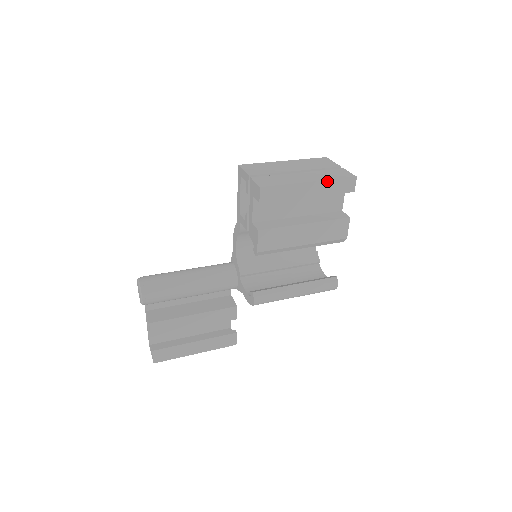
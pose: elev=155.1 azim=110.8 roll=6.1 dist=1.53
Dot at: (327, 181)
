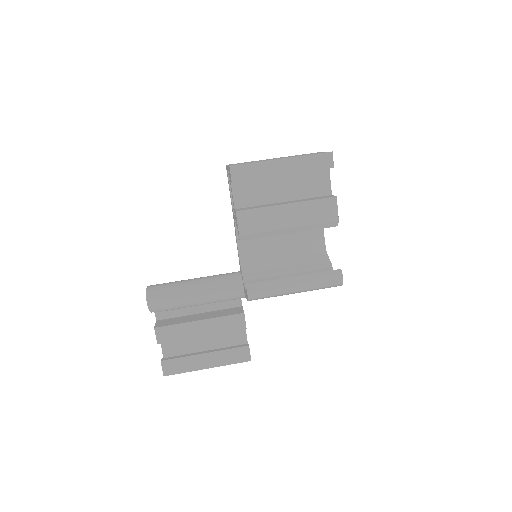
Dot at: (300, 157)
